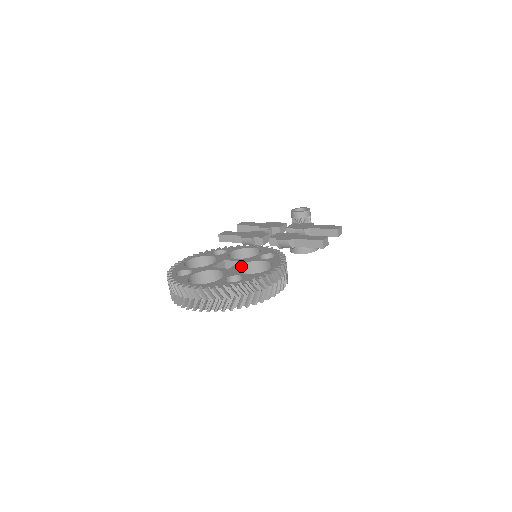
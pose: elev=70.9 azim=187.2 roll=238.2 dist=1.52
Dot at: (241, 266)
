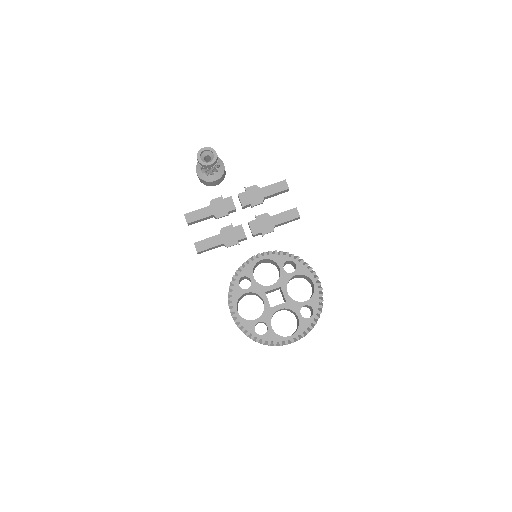
Dot at: occluded
